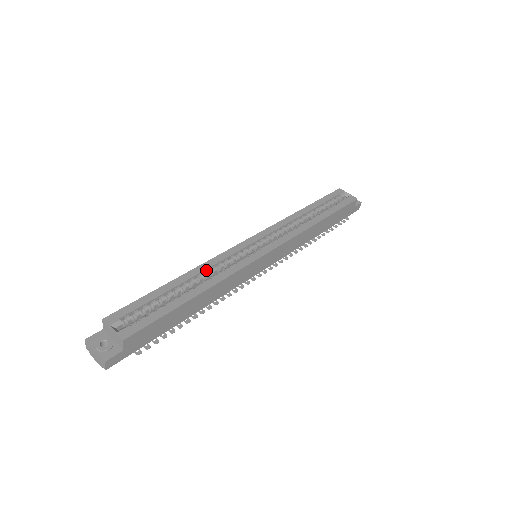
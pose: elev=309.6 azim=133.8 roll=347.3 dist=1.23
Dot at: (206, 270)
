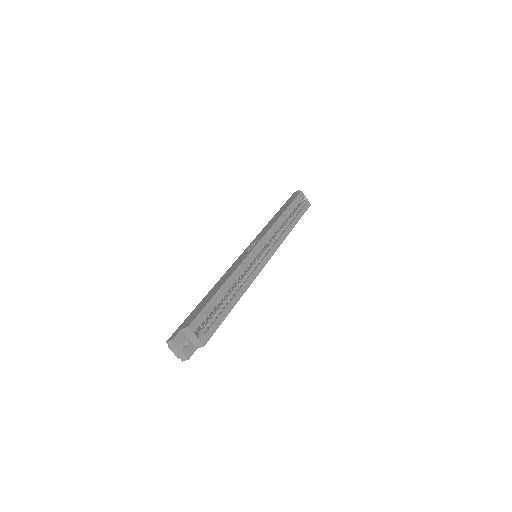
Dot at: (237, 276)
